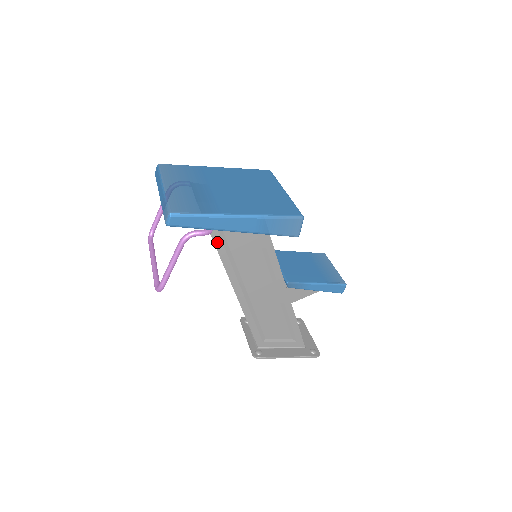
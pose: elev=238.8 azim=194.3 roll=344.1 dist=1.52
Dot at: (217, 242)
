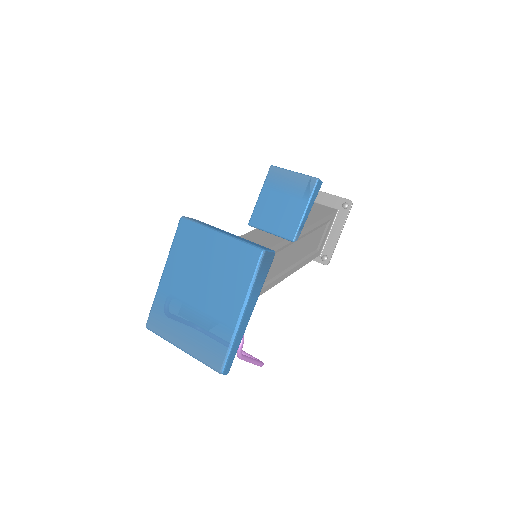
Dot at: occluded
